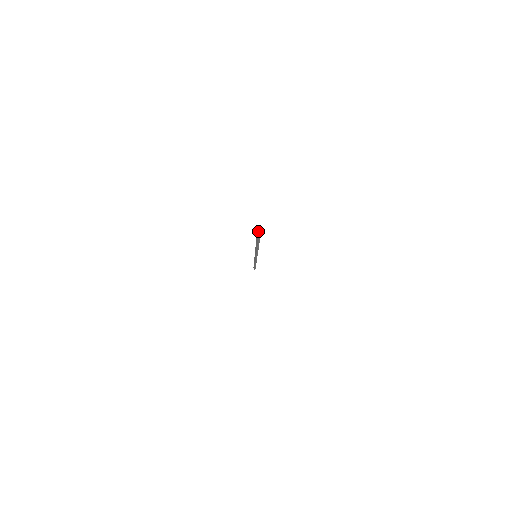
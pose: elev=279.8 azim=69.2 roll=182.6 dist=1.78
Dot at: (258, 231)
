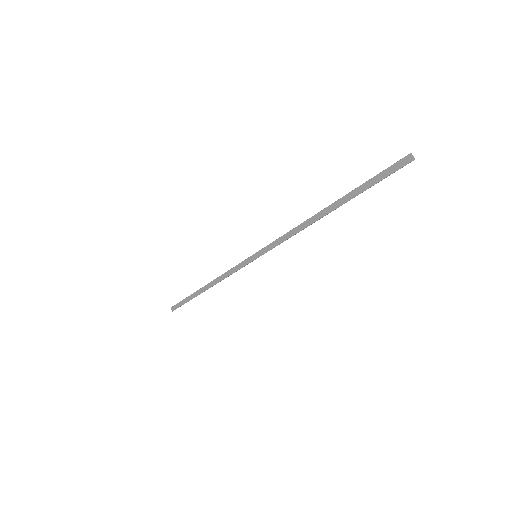
Dot at: occluded
